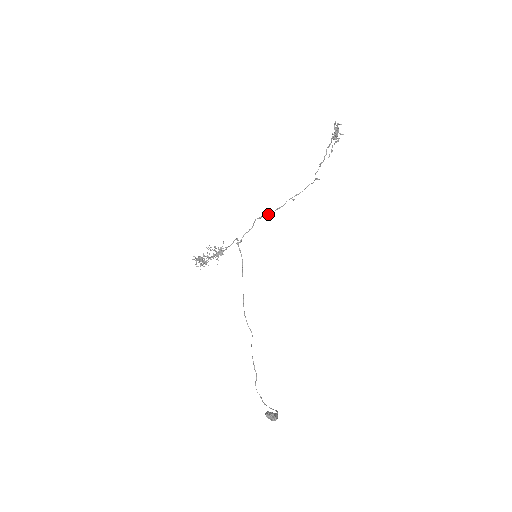
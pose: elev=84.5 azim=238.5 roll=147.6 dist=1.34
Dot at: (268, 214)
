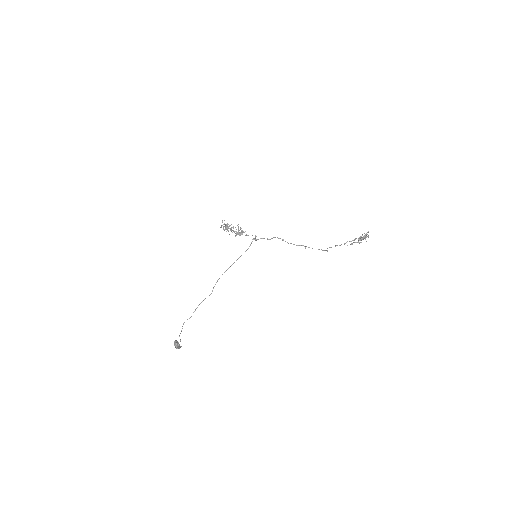
Dot at: (285, 241)
